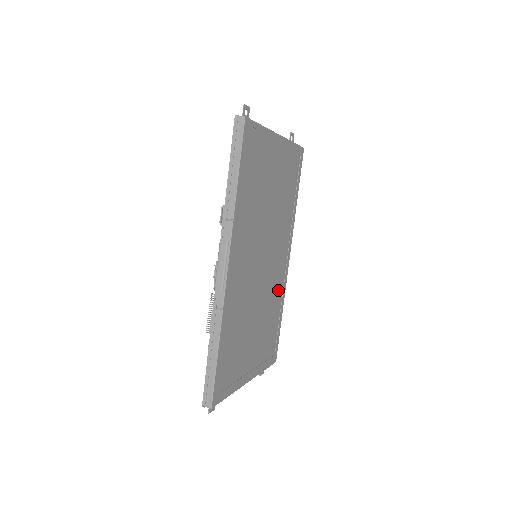
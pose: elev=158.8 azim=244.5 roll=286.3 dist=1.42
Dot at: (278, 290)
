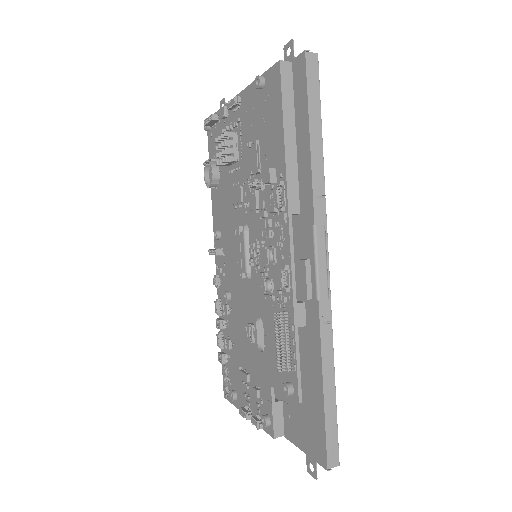
Dot at: occluded
